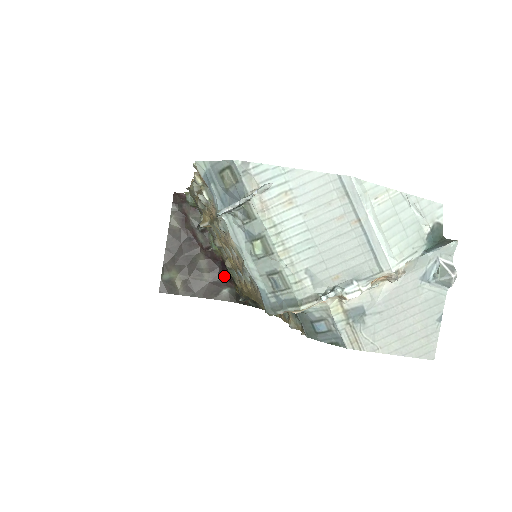
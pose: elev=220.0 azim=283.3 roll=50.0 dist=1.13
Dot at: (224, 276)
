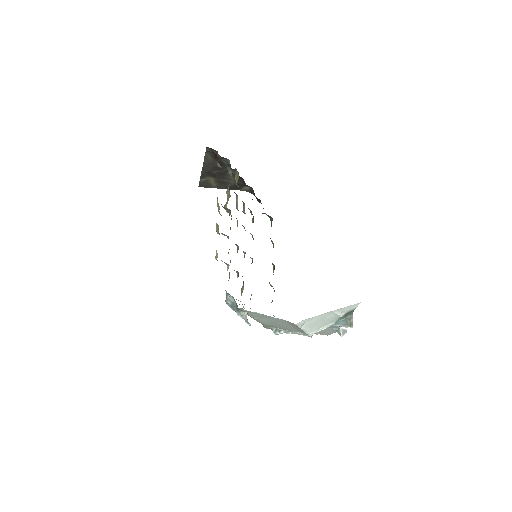
Dot at: (246, 185)
